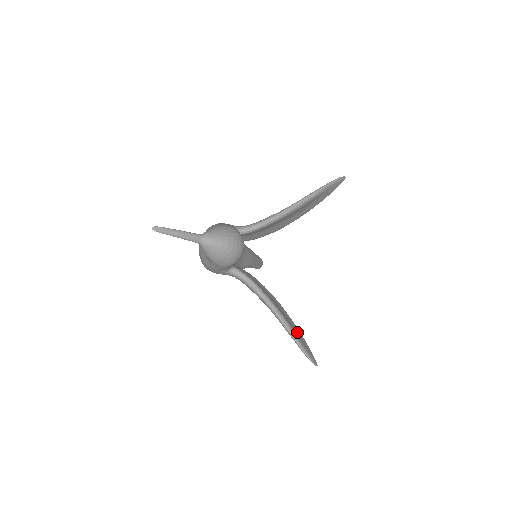
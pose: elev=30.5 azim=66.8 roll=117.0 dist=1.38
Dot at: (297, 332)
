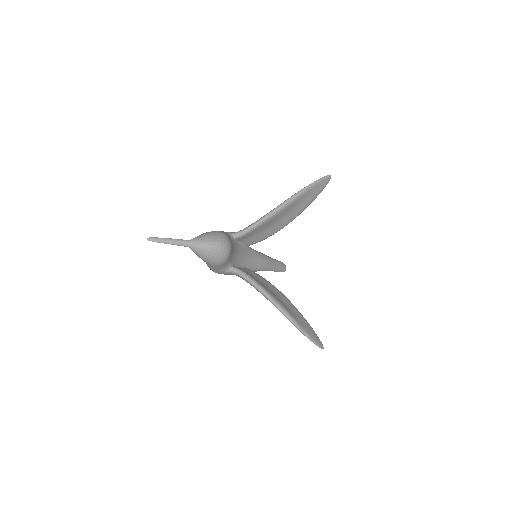
Dot at: (299, 318)
